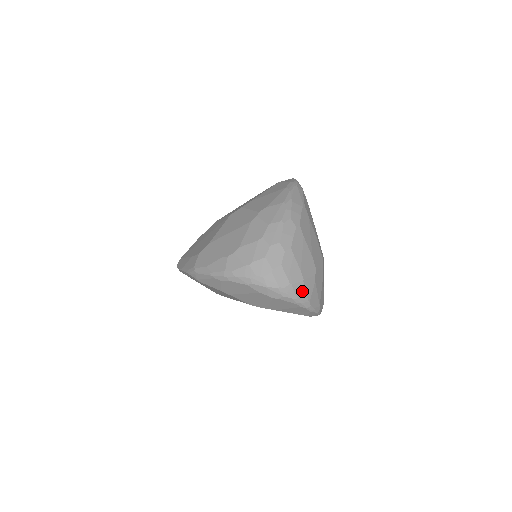
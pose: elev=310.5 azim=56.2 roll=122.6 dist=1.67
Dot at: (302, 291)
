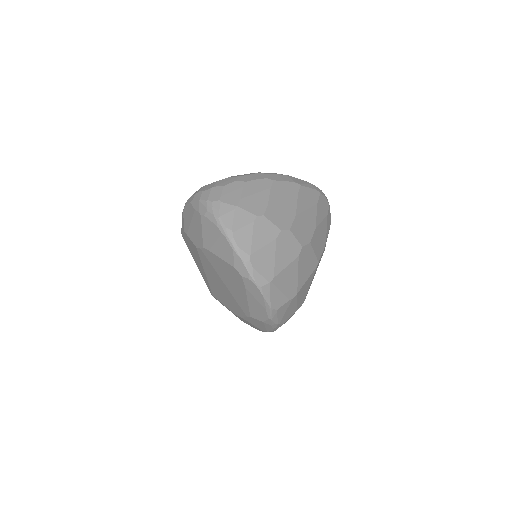
Dot at: (229, 215)
